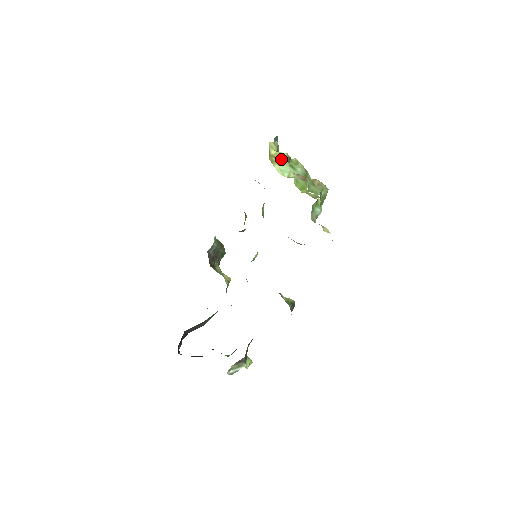
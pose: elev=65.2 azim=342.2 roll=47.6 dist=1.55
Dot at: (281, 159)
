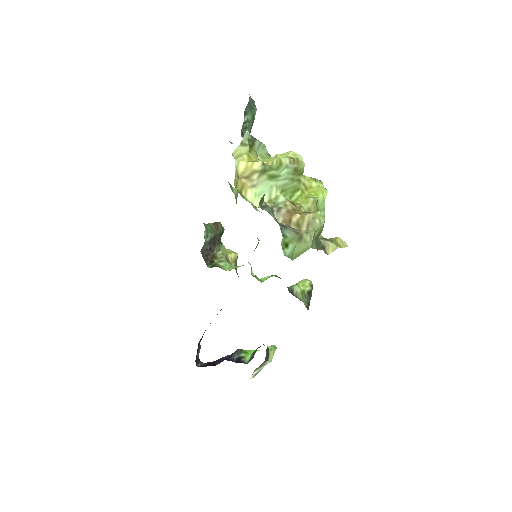
Dot at: (254, 176)
